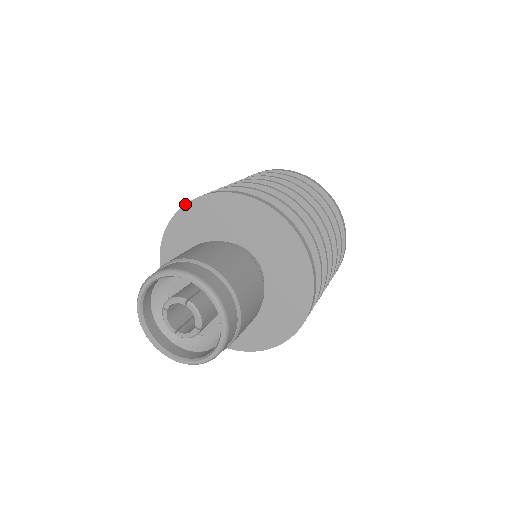
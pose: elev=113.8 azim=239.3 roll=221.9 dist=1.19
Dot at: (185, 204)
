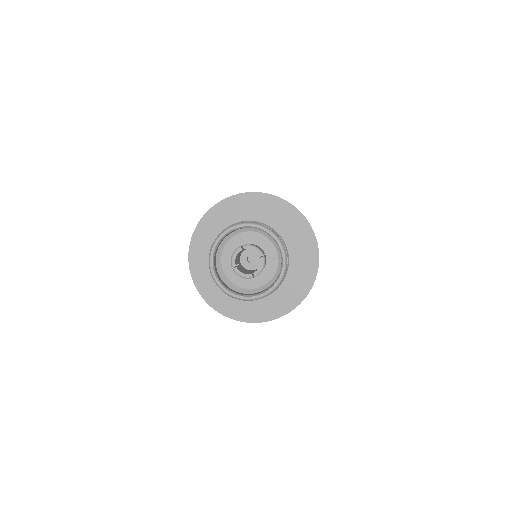
Dot at: (267, 193)
